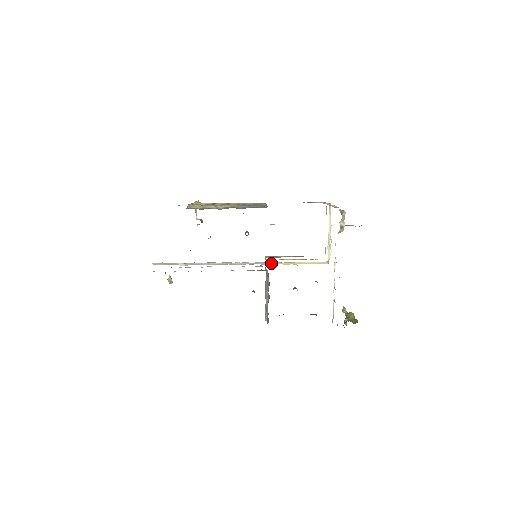
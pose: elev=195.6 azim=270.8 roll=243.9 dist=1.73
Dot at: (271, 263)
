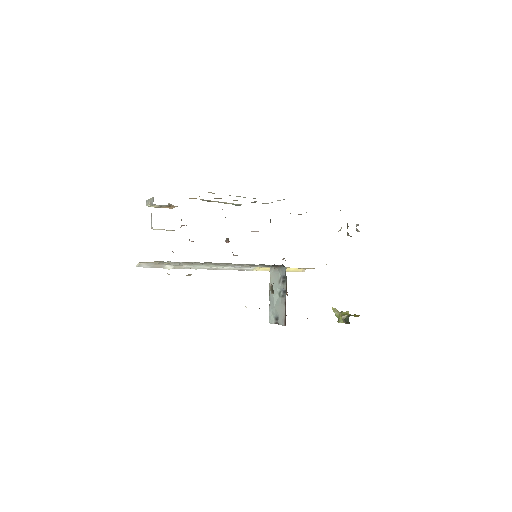
Dot at: (259, 269)
